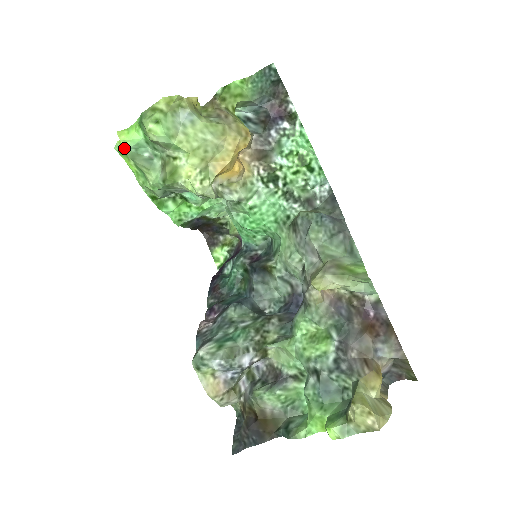
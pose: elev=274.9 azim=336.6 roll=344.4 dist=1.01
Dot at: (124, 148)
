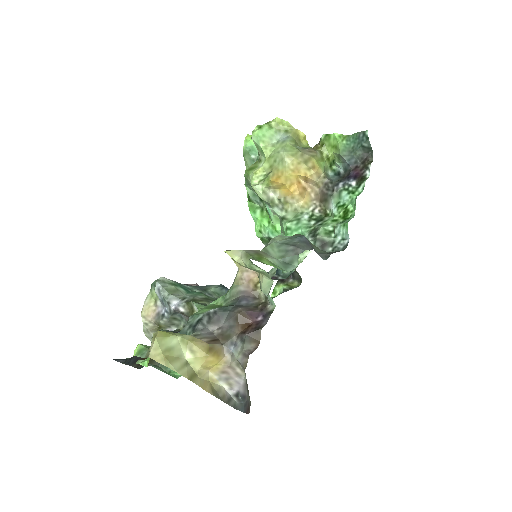
Dot at: (244, 145)
